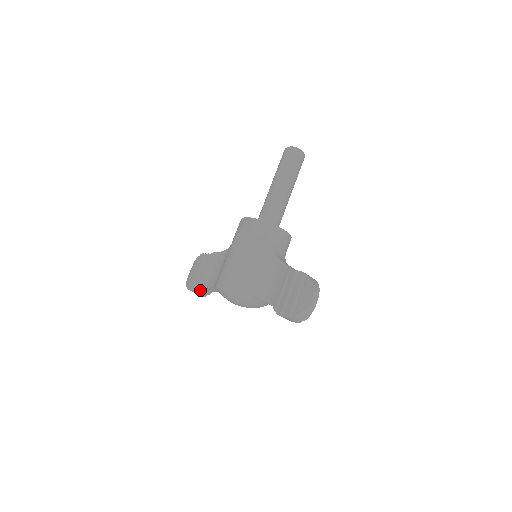
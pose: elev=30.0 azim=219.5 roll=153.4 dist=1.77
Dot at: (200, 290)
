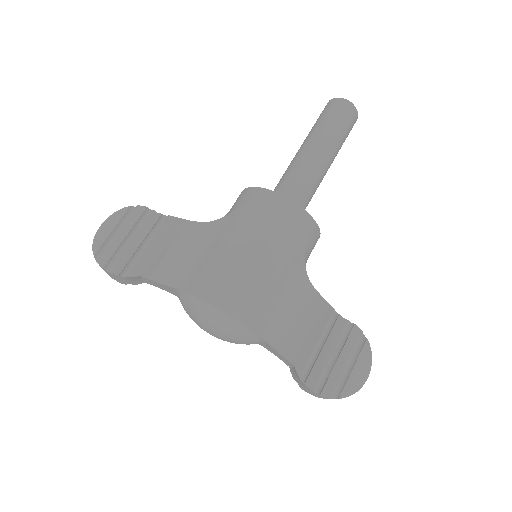
Dot at: (130, 277)
